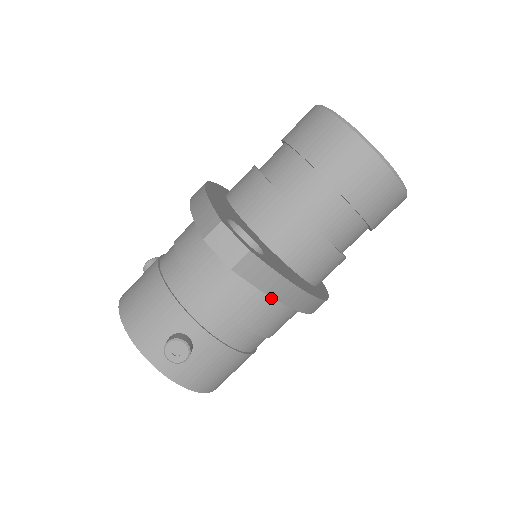
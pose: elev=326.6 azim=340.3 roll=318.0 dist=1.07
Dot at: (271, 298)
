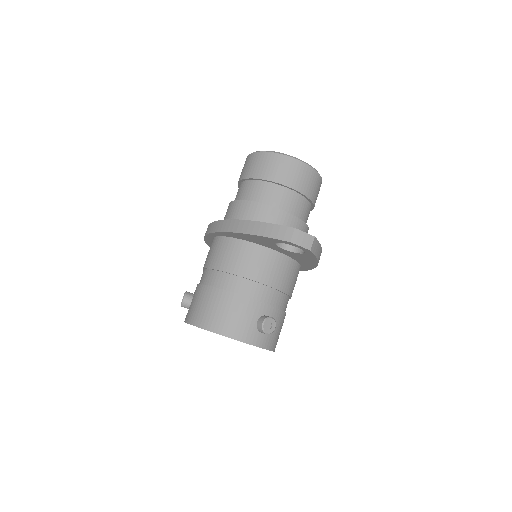
Dot at: (295, 270)
